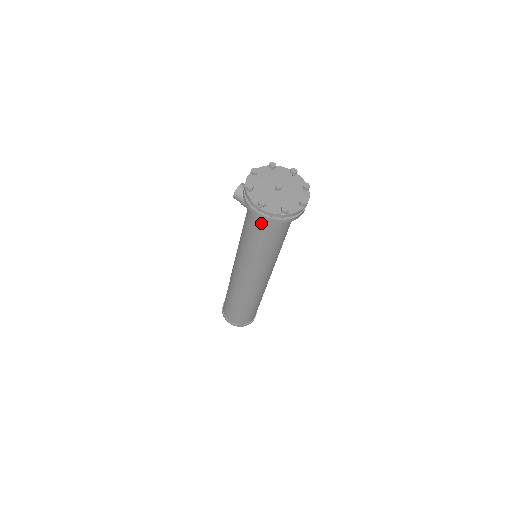
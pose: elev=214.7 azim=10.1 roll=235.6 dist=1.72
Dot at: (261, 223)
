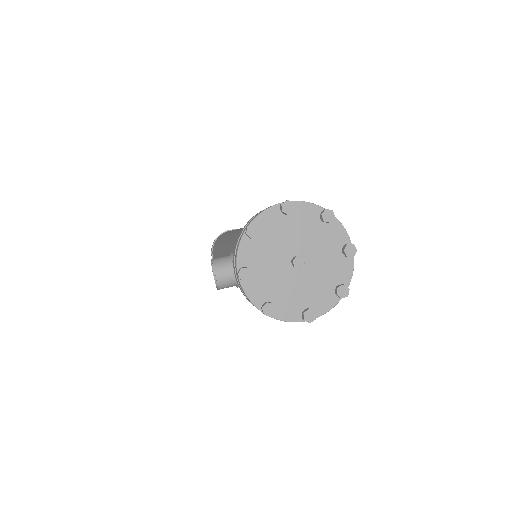
Dot at: occluded
